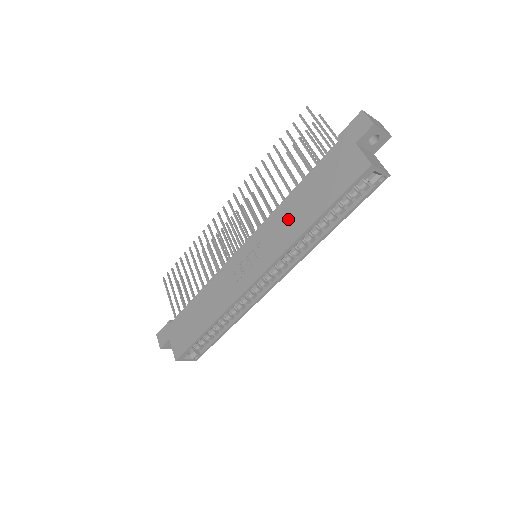
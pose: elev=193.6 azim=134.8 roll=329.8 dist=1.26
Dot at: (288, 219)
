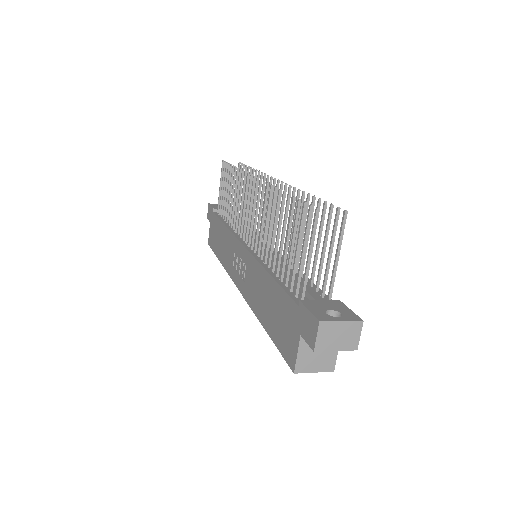
Dot at: (258, 289)
